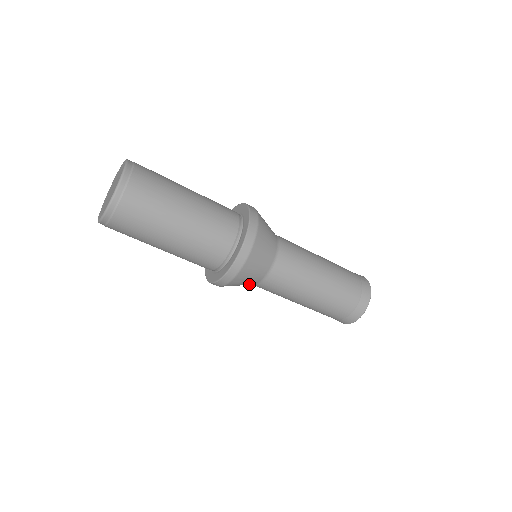
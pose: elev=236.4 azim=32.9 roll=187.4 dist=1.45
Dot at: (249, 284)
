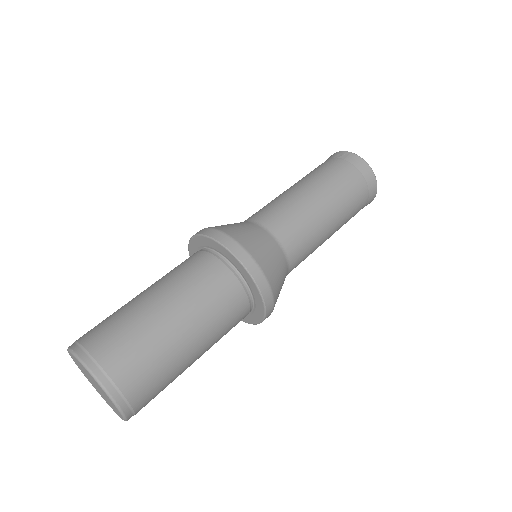
Dot at: occluded
